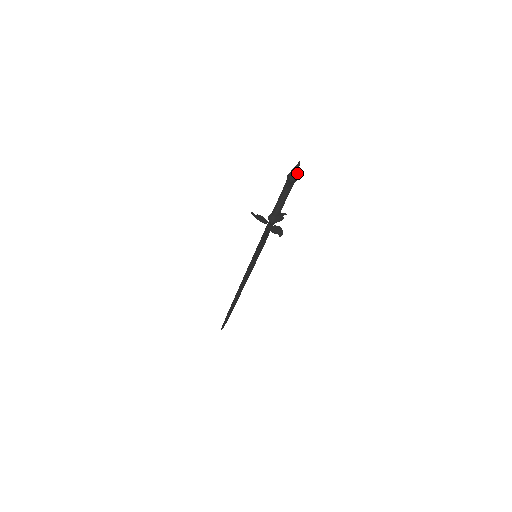
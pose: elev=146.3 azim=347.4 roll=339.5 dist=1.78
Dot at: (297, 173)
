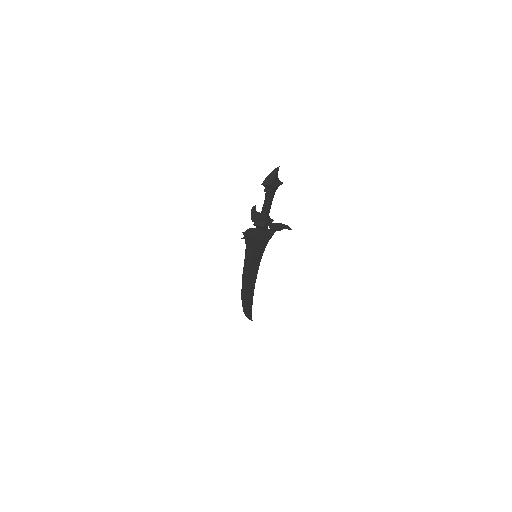
Dot at: (272, 179)
